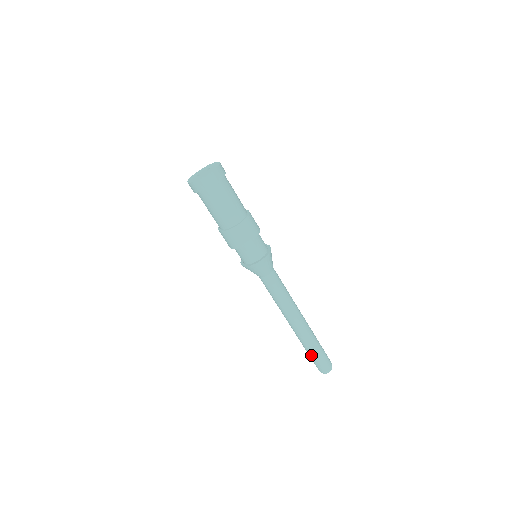
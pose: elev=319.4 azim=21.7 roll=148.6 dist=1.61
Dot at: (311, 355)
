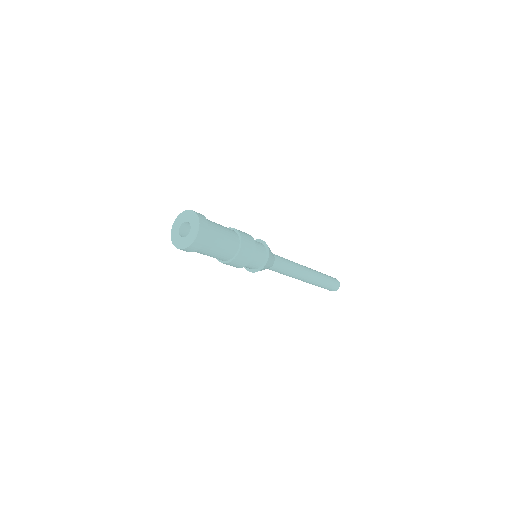
Dot at: (323, 287)
